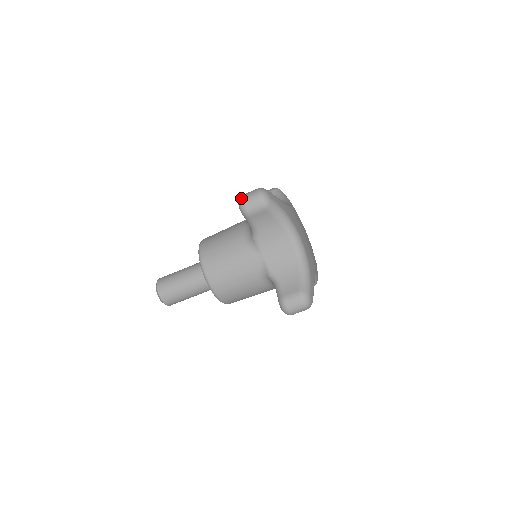
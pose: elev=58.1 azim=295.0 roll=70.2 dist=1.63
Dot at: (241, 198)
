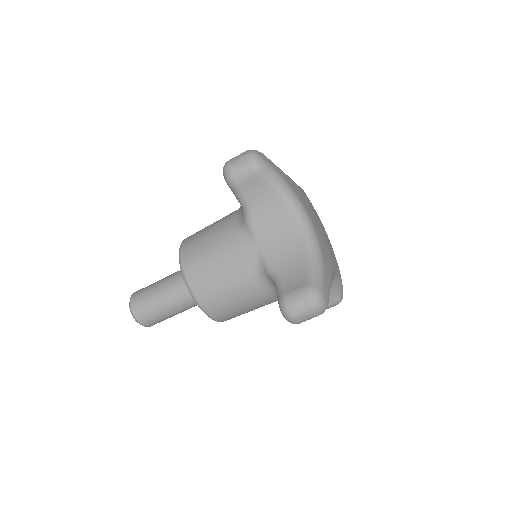
Dot at: (226, 163)
